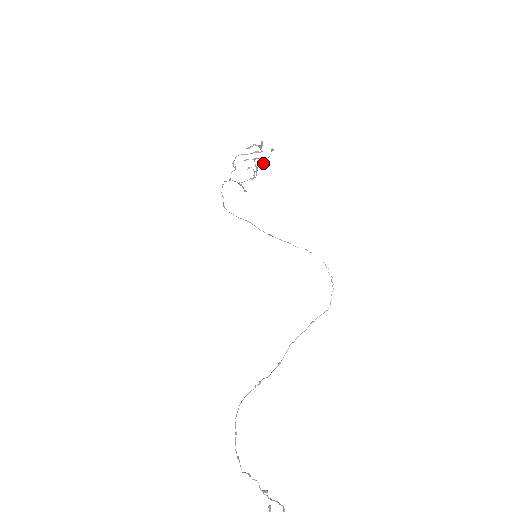
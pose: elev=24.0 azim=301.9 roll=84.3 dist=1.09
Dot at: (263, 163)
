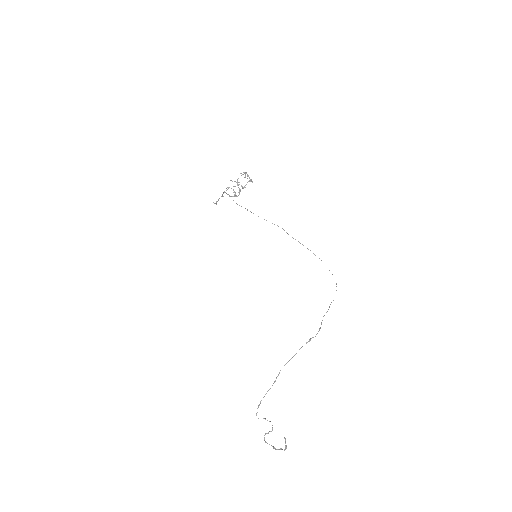
Dot at: (243, 188)
